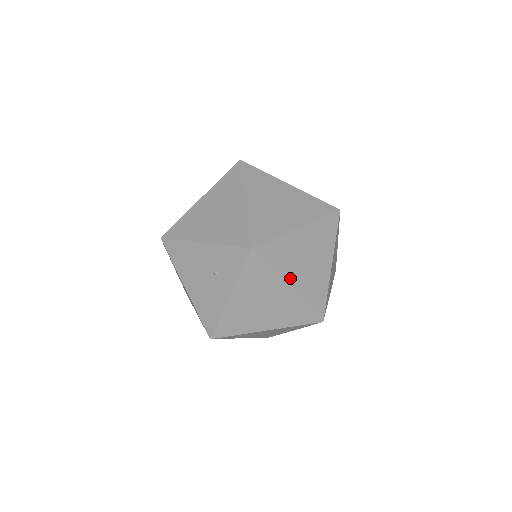
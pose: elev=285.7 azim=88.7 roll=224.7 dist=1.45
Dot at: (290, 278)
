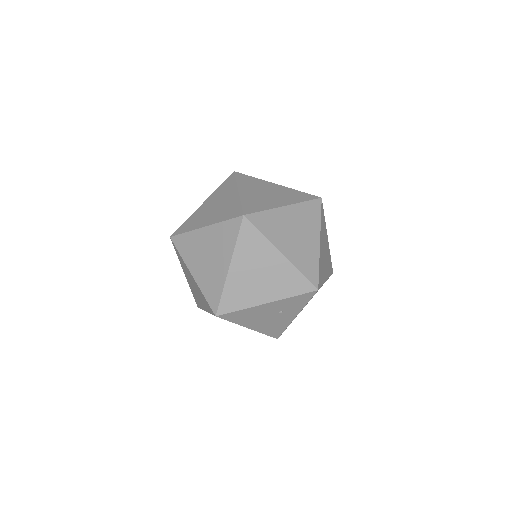
Dot at: (325, 276)
